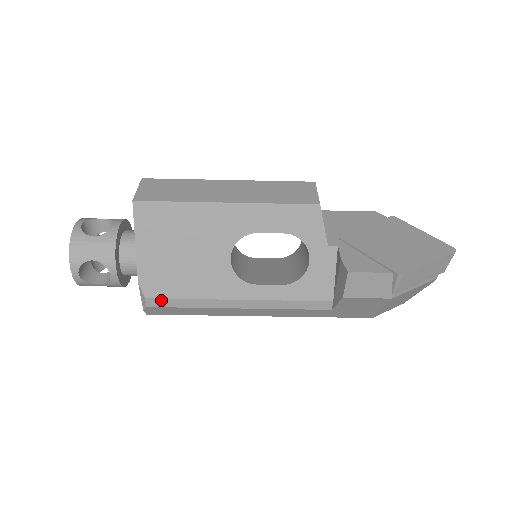
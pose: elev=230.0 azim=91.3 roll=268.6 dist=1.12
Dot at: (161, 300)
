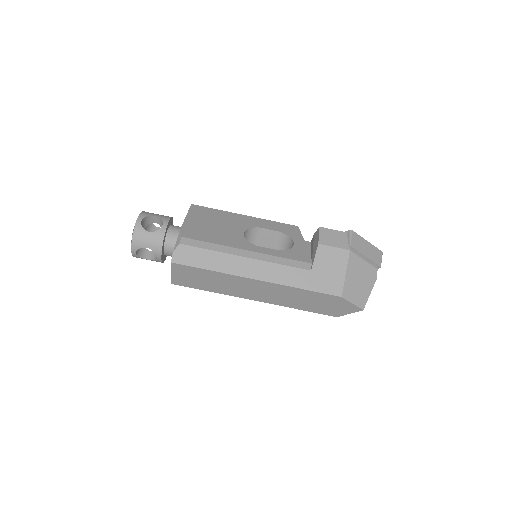
Dot at: (192, 240)
